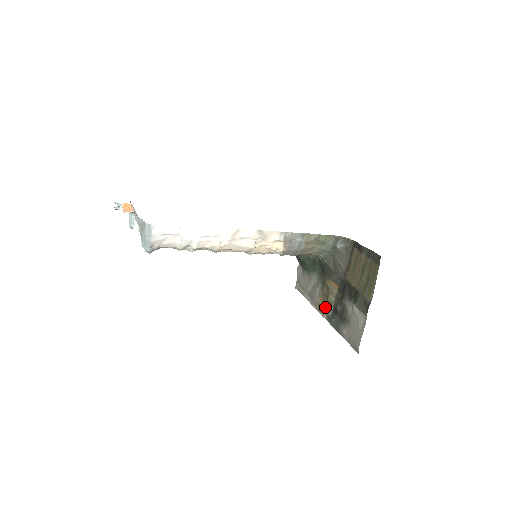
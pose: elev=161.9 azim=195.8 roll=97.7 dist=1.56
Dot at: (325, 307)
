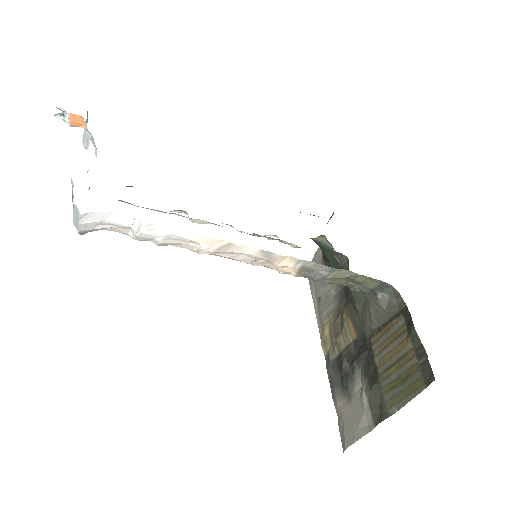
Dot at: (329, 341)
